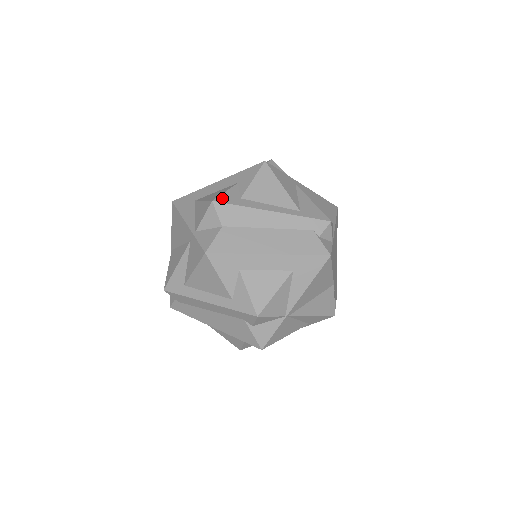
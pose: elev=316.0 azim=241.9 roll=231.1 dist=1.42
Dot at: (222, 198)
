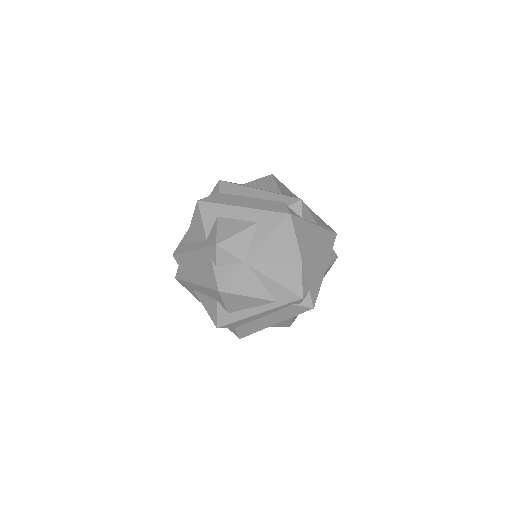
Dot at: occluded
